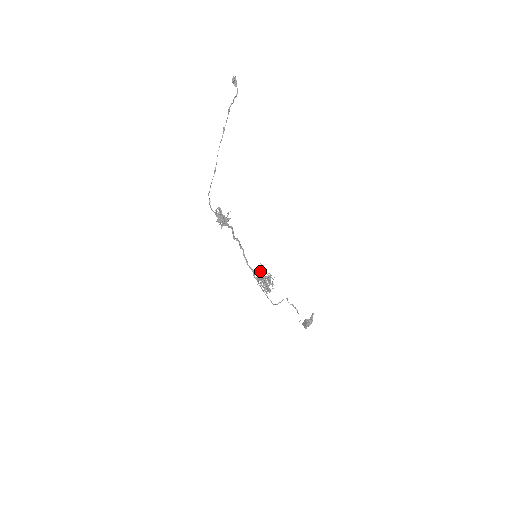
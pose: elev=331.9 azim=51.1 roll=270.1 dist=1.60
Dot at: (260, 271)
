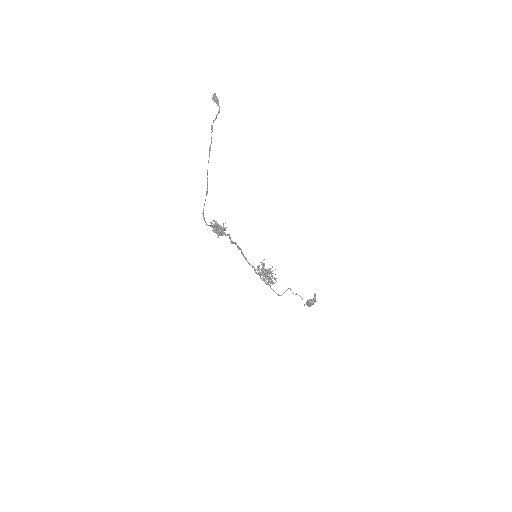
Dot at: (262, 269)
